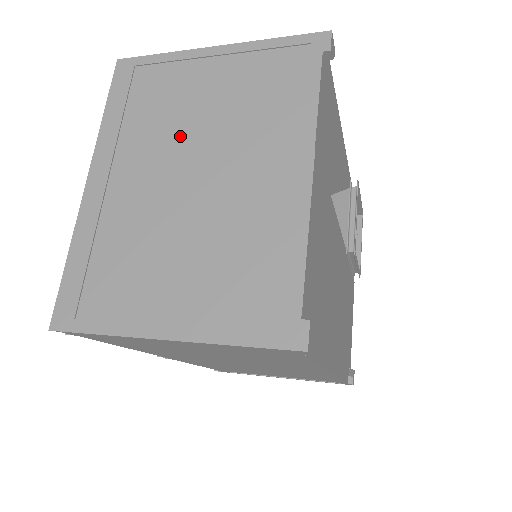
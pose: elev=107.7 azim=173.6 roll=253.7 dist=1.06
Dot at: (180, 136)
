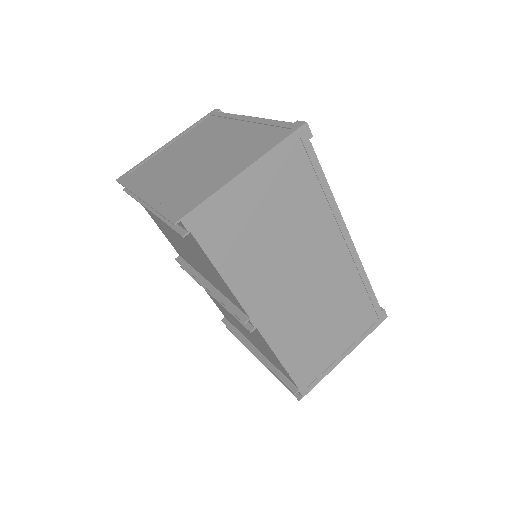
Dot at: (178, 159)
